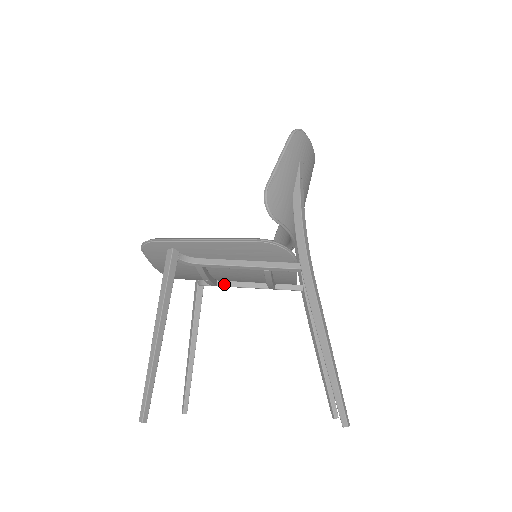
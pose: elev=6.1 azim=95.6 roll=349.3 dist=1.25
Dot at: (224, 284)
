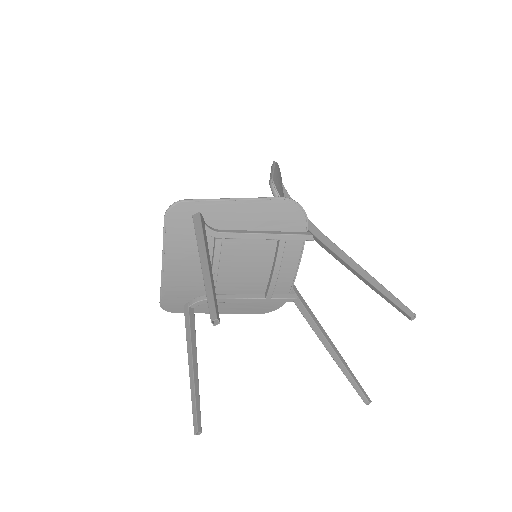
Dot at: (220, 297)
